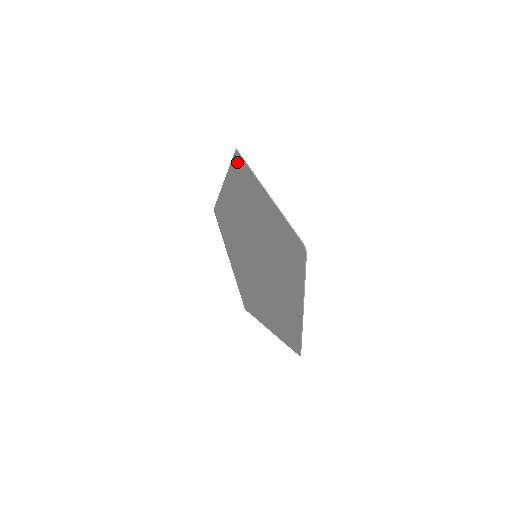
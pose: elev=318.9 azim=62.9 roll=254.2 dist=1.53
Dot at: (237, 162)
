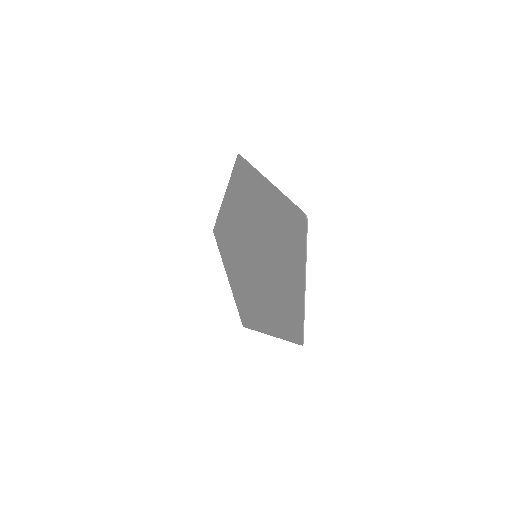
Dot at: (239, 166)
